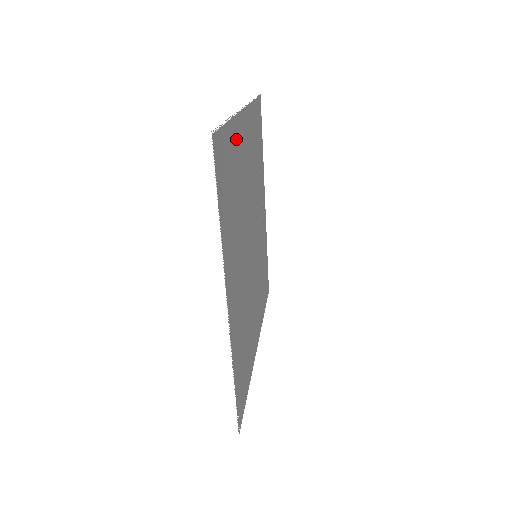
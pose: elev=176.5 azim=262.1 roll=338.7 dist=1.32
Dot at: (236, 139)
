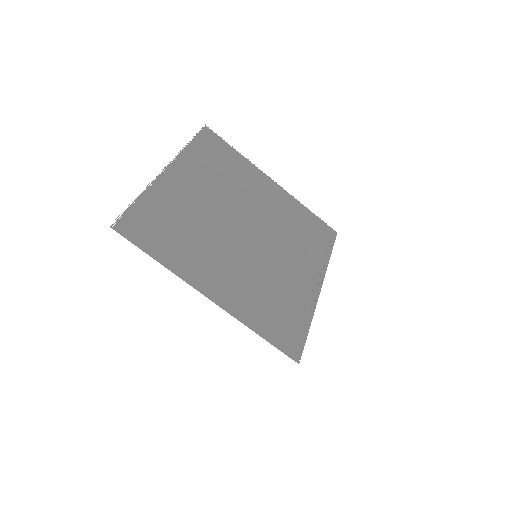
Dot at: (247, 168)
